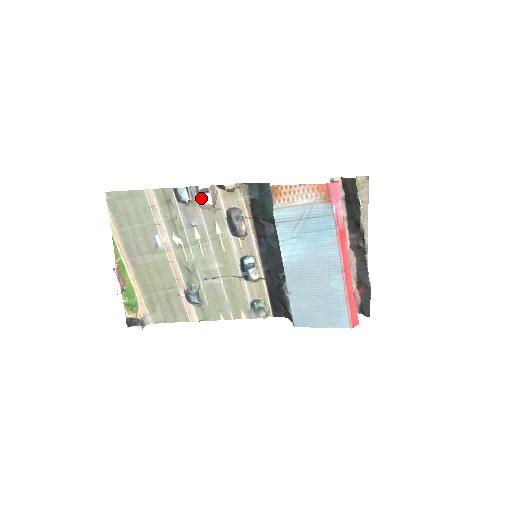
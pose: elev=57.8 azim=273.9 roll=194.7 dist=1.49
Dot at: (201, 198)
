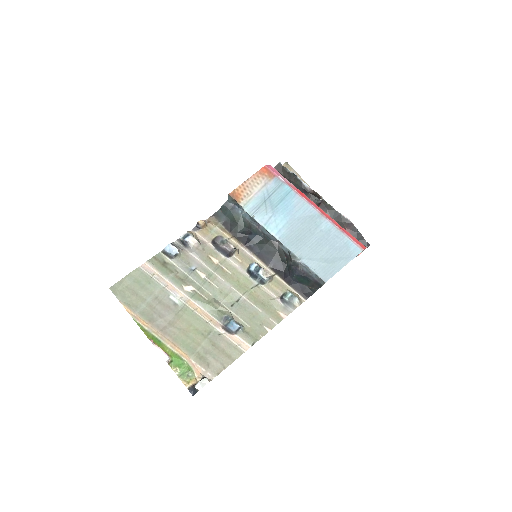
Dot at: (187, 243)
